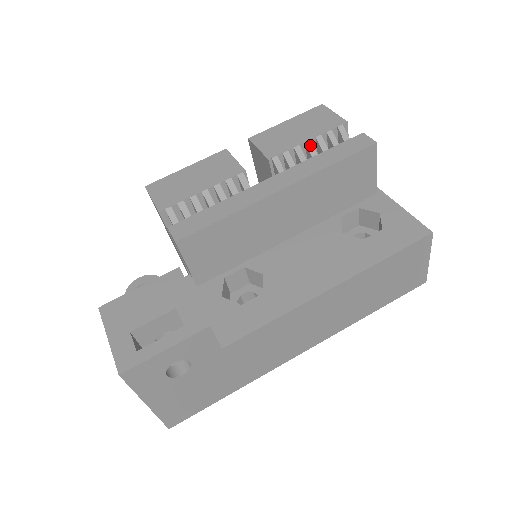
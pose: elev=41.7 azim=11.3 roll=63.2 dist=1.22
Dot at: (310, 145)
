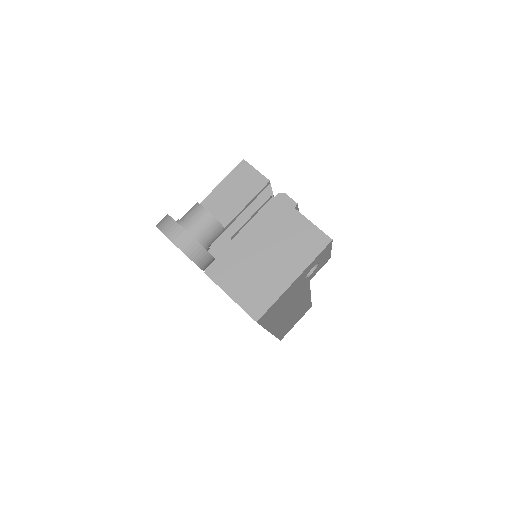
Dot at: occluded
